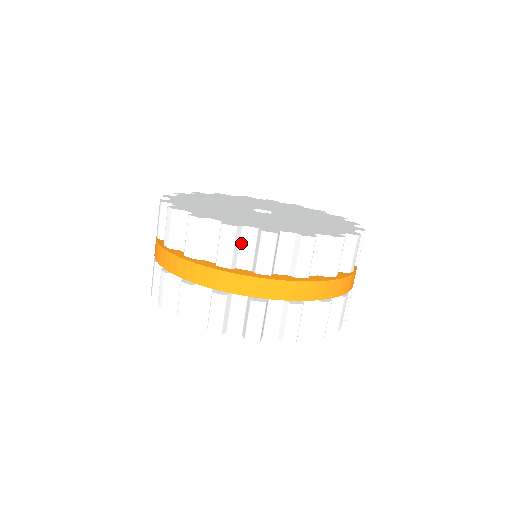
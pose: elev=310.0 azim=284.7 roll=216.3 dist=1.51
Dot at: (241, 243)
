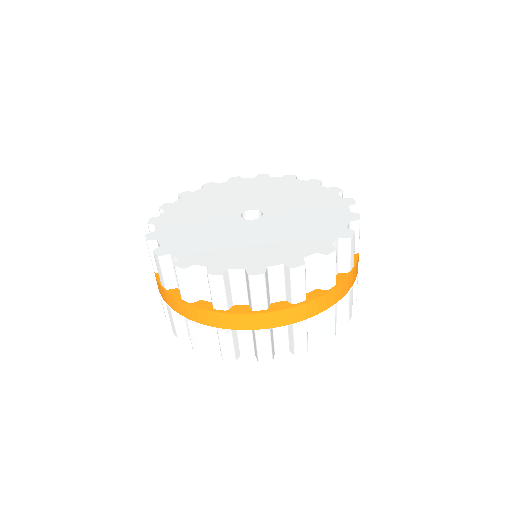
Dot at: (232, 284)
